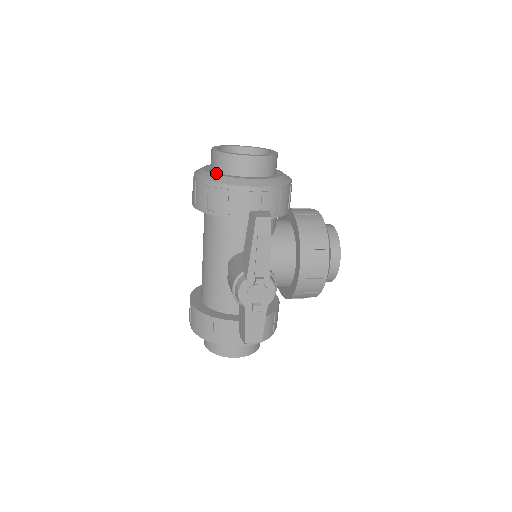
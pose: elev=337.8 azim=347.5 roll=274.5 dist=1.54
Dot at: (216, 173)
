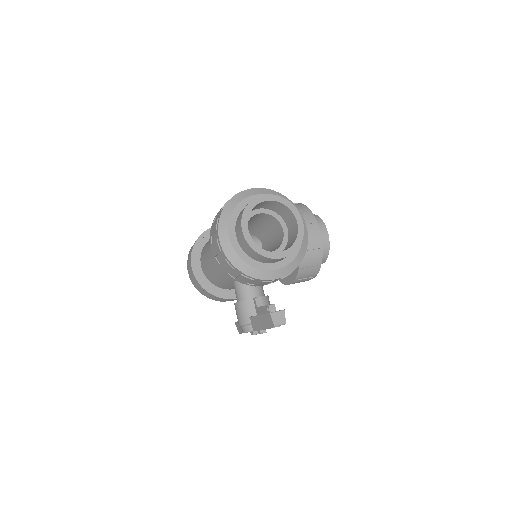
Dot at: (243, 256)
